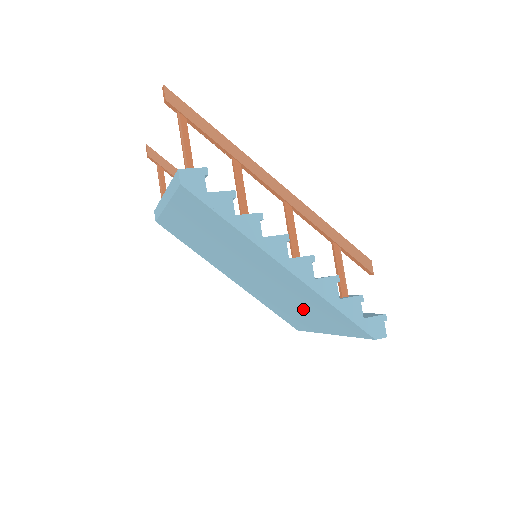
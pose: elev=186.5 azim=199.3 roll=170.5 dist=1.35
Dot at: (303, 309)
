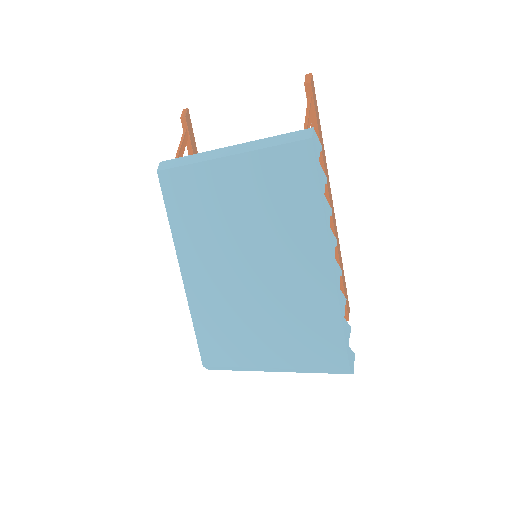
Dot at: (274, 326)
